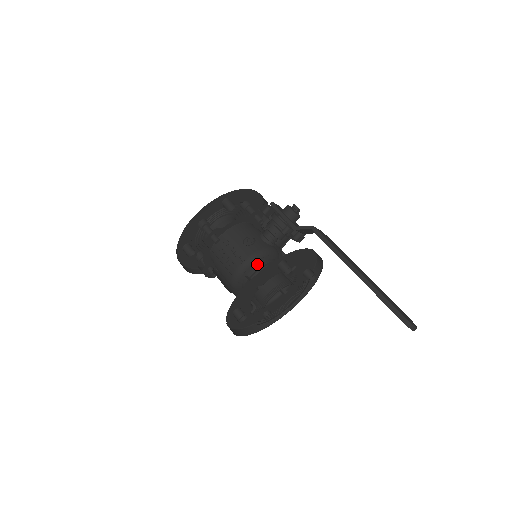
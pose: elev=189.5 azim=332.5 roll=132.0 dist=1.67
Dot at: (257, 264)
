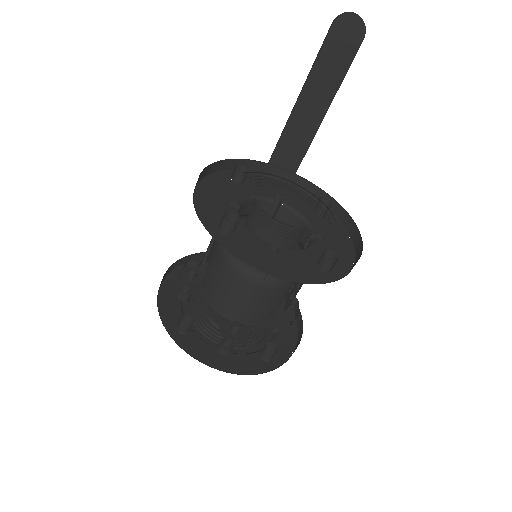
Dot at: occluded
